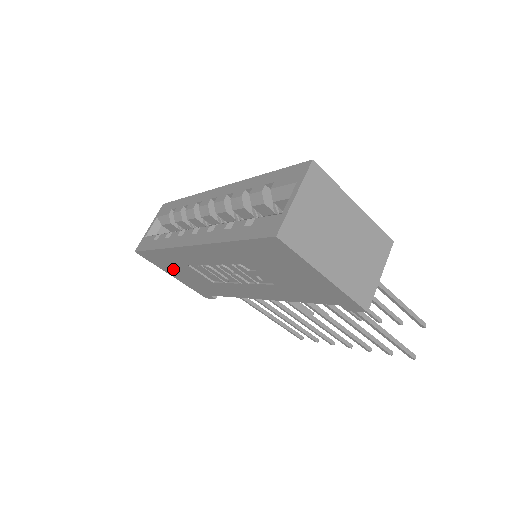
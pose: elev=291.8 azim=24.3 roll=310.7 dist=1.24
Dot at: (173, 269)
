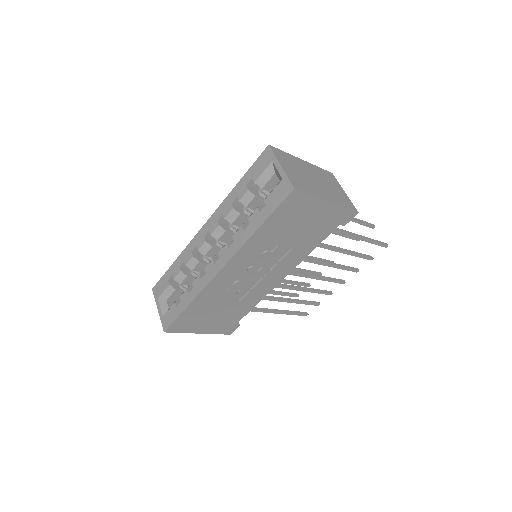
Dot at: (202, 320)
